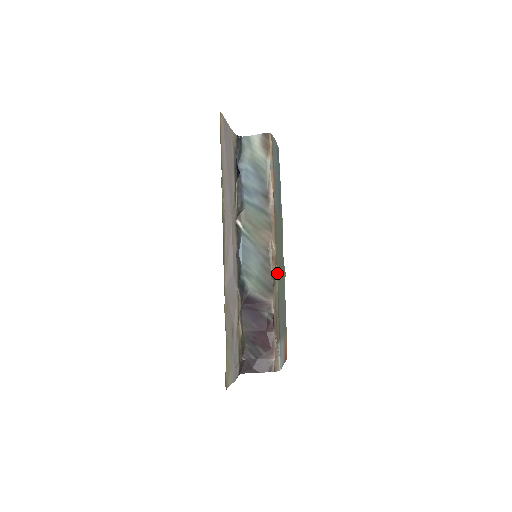
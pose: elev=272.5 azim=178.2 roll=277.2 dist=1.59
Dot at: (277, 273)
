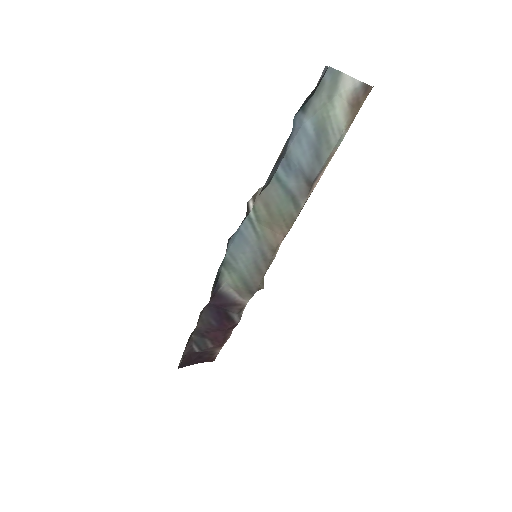
Dot at: occluded
